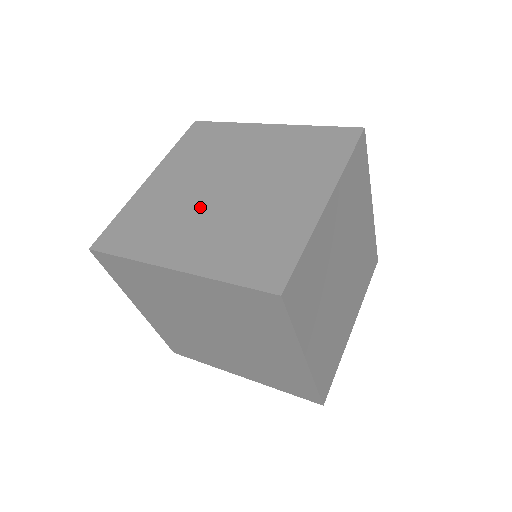
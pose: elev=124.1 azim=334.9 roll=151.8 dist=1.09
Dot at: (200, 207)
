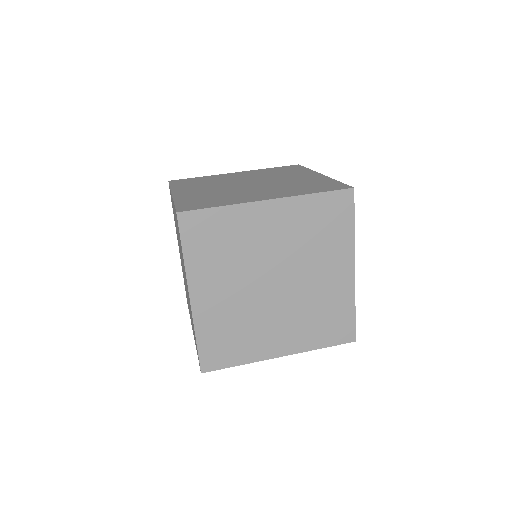
Dot at: (225, 184)
